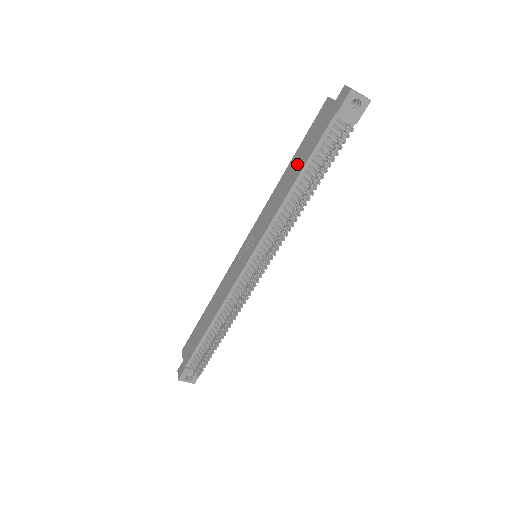
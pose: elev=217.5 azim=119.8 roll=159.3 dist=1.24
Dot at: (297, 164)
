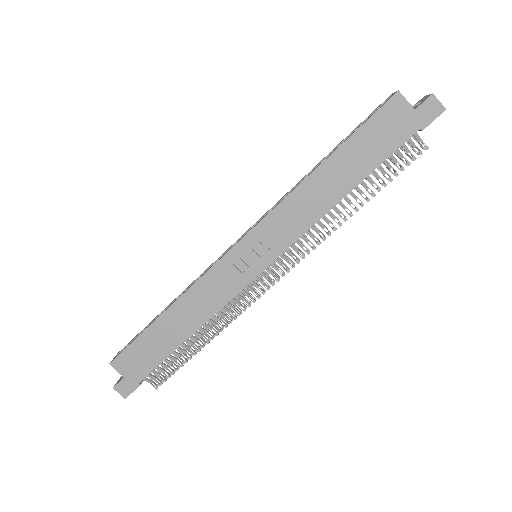
Dot at: (349, 168)
